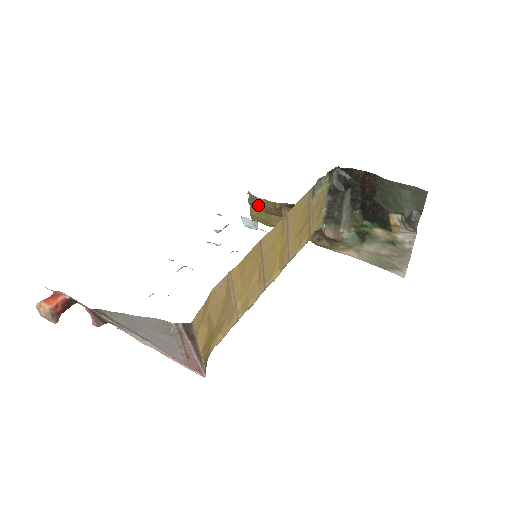
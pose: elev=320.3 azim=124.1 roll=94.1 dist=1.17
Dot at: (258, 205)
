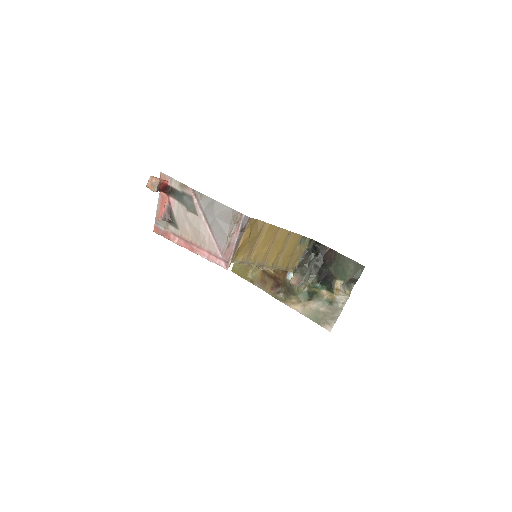
Dot at: occluded
